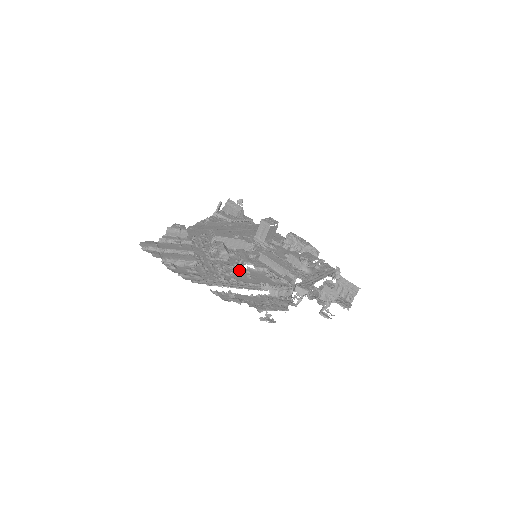
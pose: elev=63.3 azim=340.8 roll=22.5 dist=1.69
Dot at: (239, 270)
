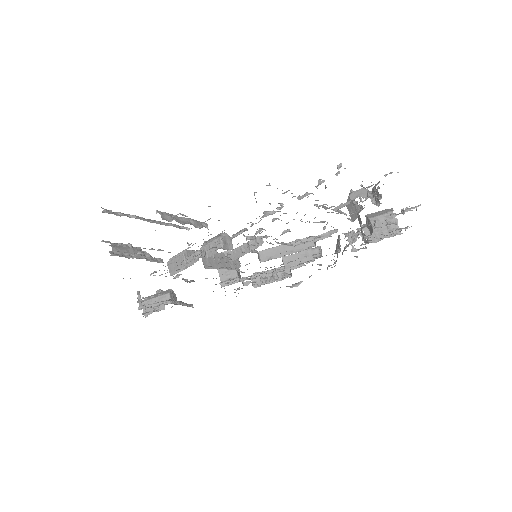
Dot at: occluded
